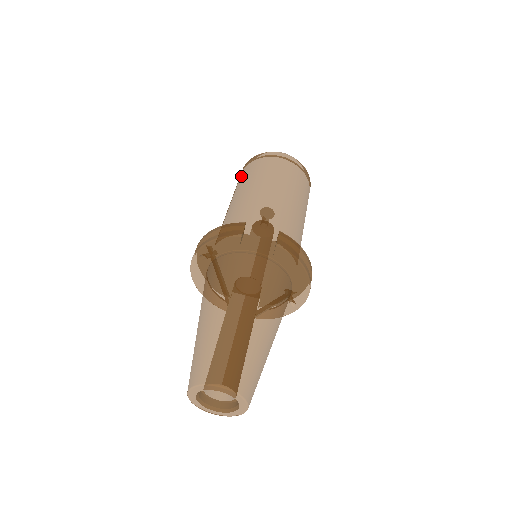
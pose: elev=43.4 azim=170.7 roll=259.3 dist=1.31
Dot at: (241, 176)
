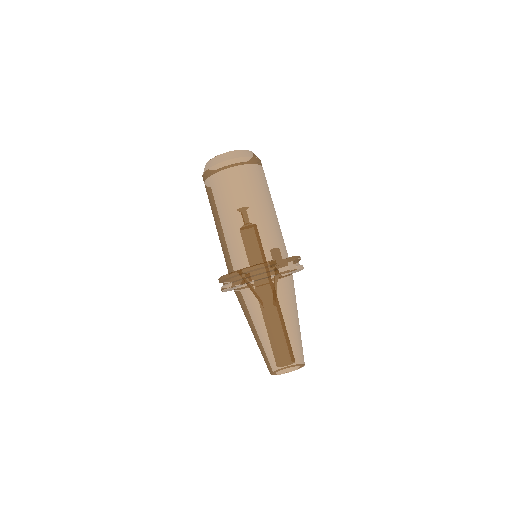
Dot at: (220, 184)
